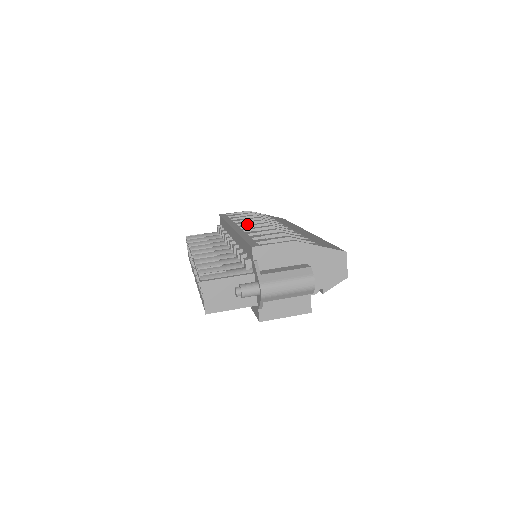
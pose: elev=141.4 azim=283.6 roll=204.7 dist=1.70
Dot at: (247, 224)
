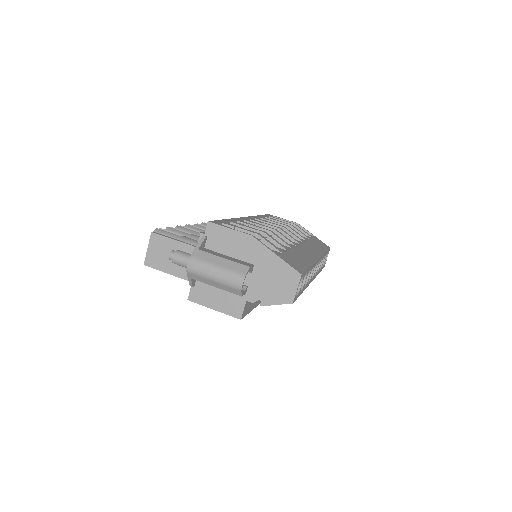
Dot at: occluded
